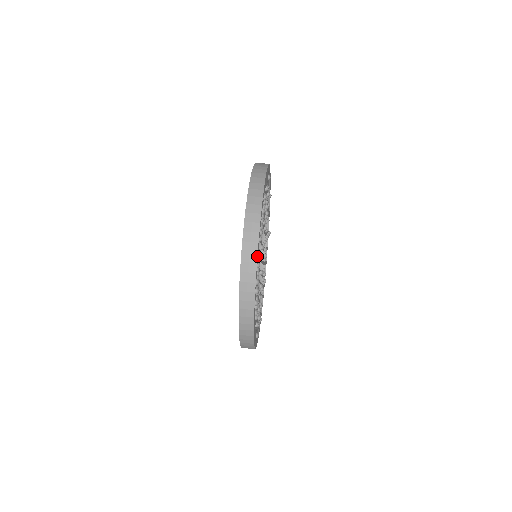
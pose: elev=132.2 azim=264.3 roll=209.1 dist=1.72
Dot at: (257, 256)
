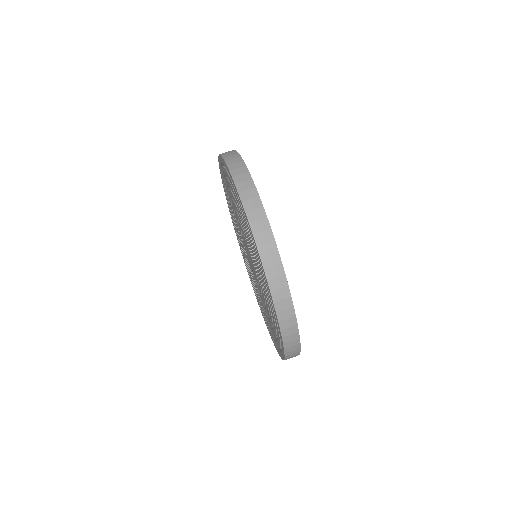
Dot at: (300, 349)
